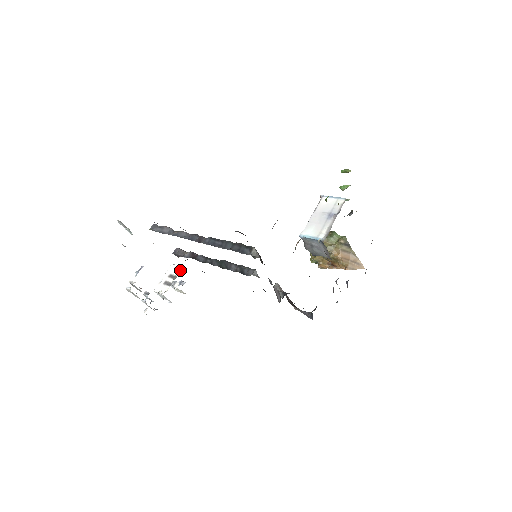
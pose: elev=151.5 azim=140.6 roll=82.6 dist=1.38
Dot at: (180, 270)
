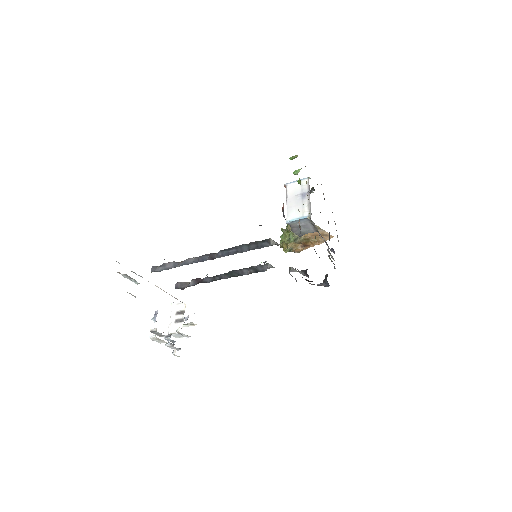
Dot at: occluded
